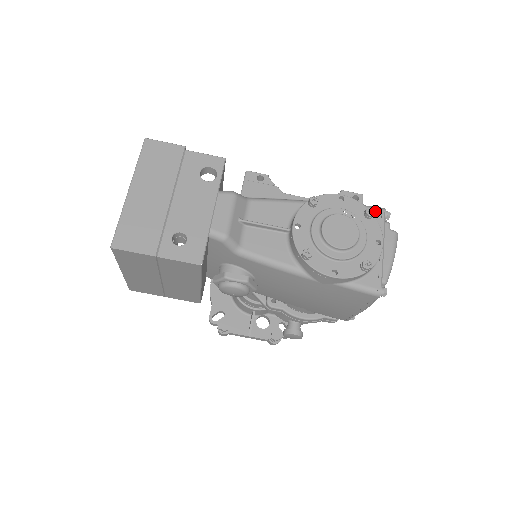
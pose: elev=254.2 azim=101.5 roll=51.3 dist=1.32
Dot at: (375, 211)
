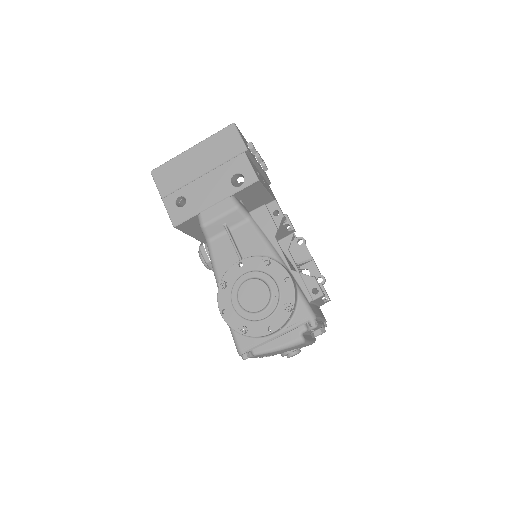
Dot at: (305, 312)
